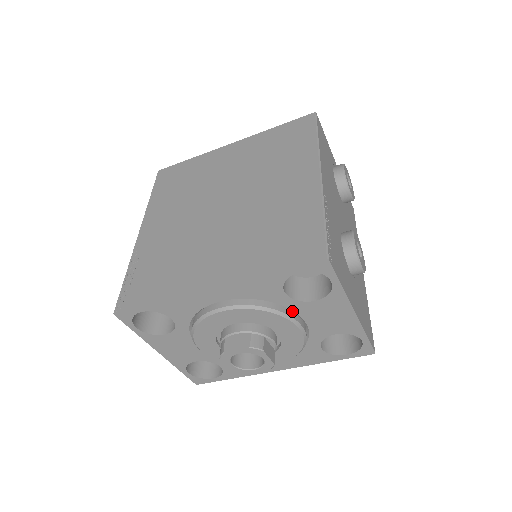
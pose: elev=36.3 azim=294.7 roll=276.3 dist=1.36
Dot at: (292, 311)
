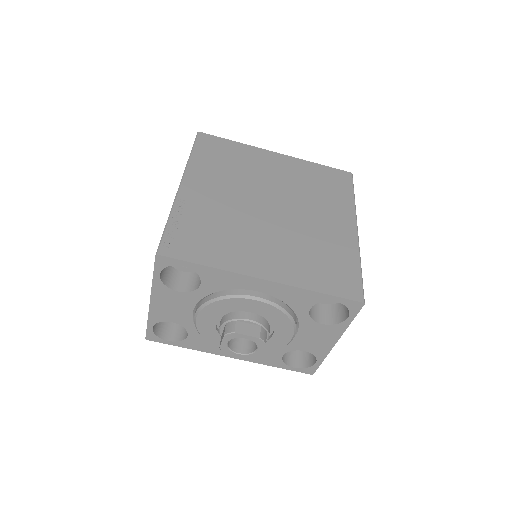
Dot at: (296, 322)
